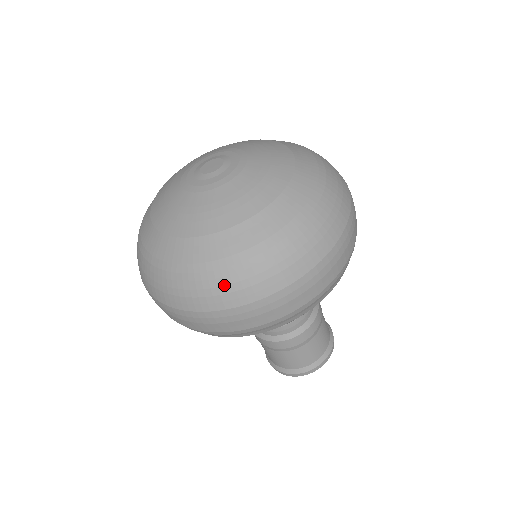
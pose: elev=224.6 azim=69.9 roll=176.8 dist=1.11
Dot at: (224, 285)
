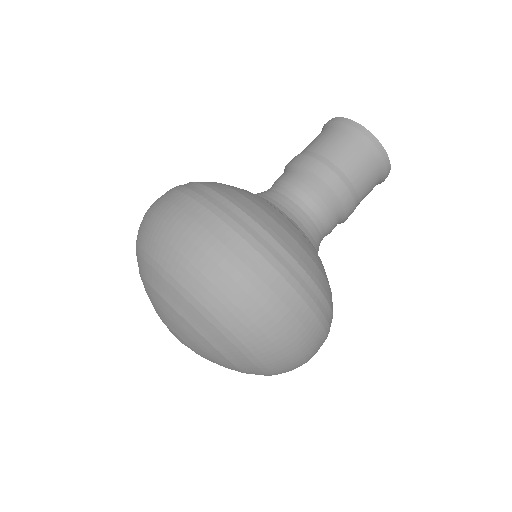
Dot at: occluded
